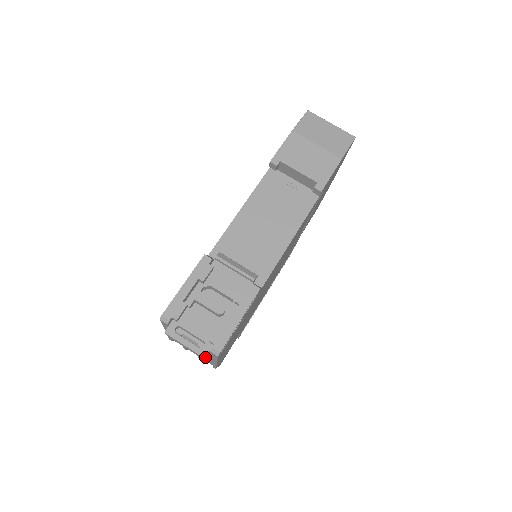
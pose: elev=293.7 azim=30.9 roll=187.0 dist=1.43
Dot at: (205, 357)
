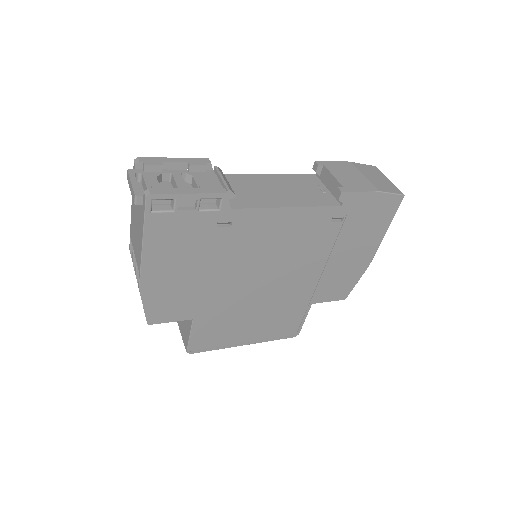
Dot at: (136, 196)
